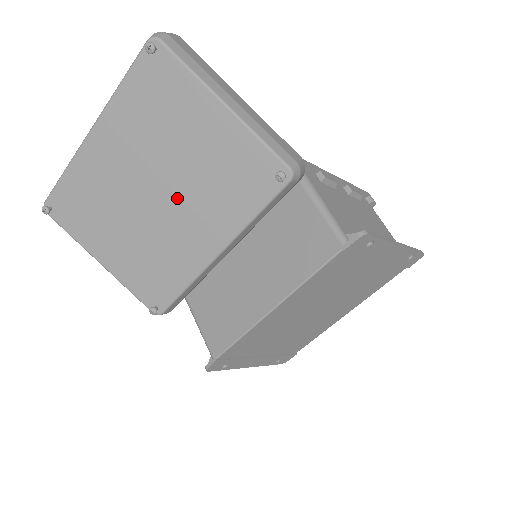
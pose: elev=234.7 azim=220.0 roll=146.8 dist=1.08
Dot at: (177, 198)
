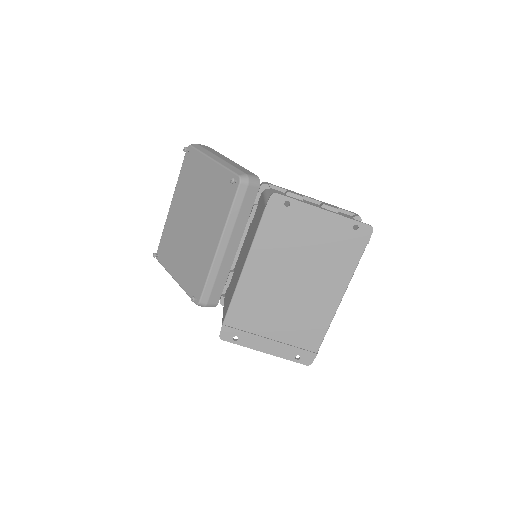
Dot at: (200, 220)
